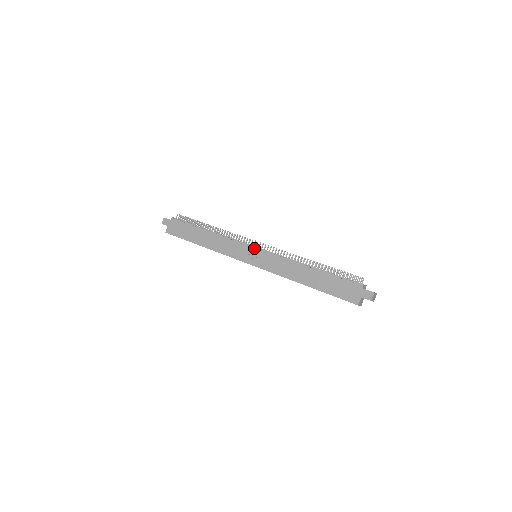
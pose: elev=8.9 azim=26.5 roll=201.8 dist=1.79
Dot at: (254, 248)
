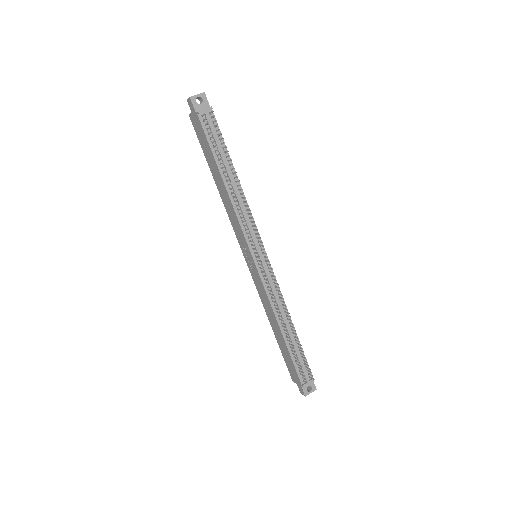
Dot at: (252, 258)
